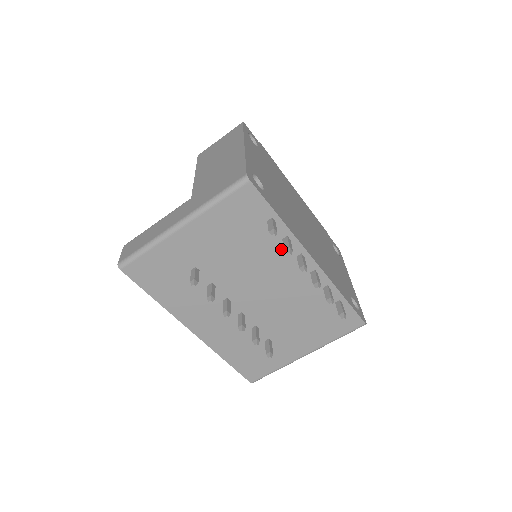
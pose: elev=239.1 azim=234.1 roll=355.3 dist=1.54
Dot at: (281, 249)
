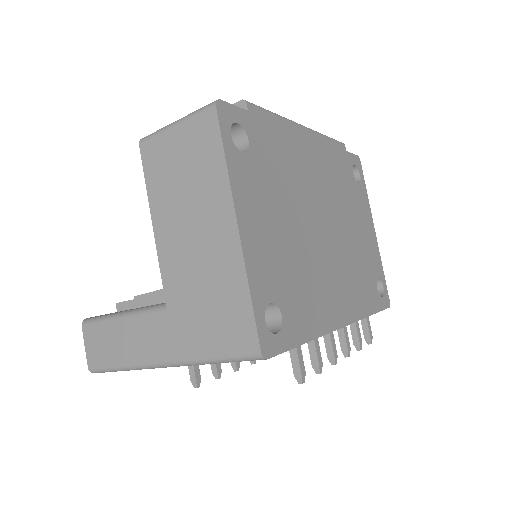
Dot at: occluded
